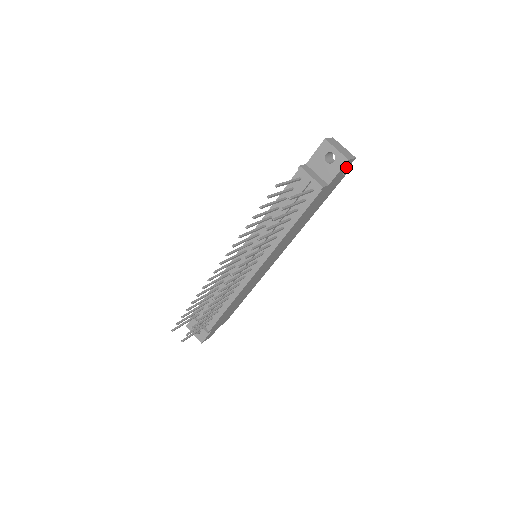
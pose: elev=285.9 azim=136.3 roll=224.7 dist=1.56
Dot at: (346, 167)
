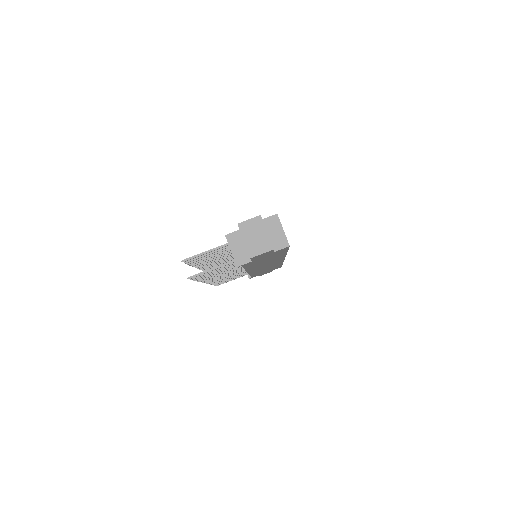
Dot at: (266, 253)
